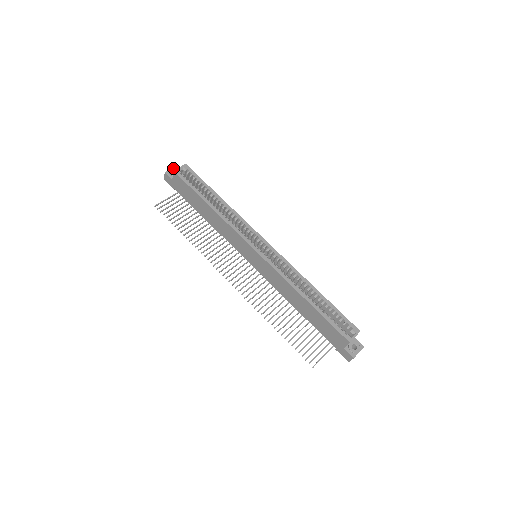
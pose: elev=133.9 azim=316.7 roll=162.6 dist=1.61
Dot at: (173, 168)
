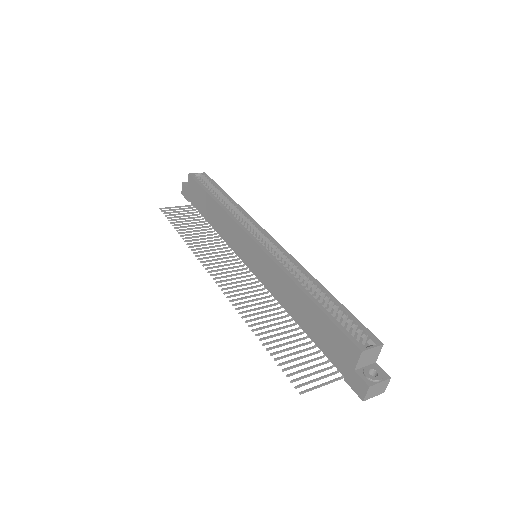
Dot at: occluded
